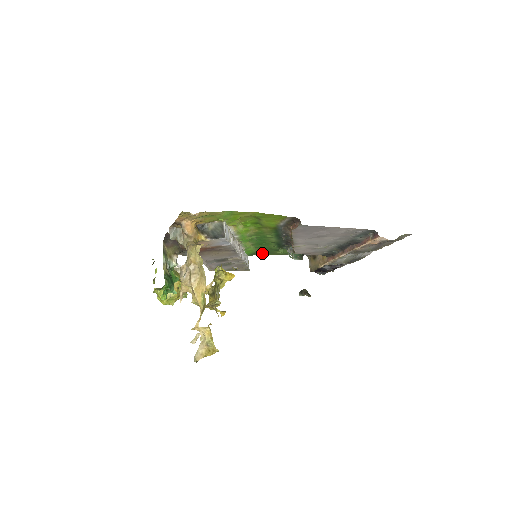
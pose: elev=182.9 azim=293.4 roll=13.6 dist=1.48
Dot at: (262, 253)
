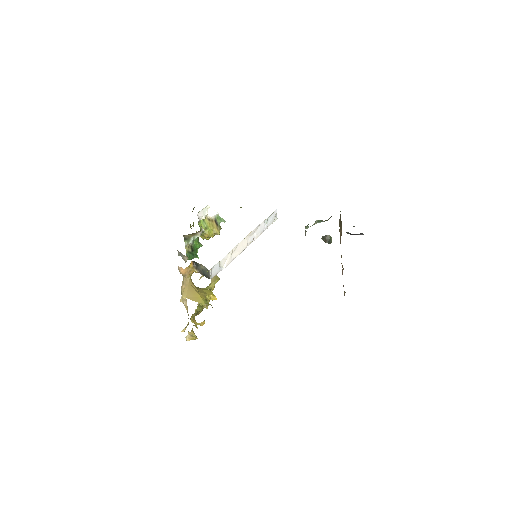
Dot at: occluded
